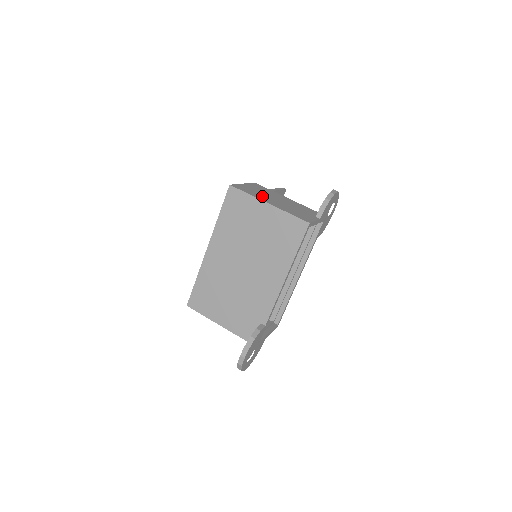
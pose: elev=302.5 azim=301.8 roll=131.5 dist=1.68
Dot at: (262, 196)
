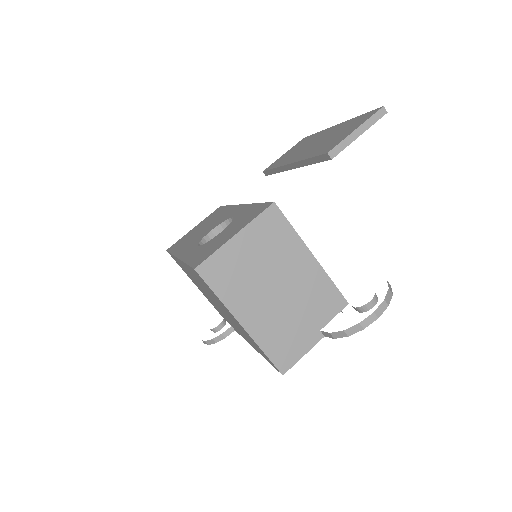
Dot at: (246, 290)
